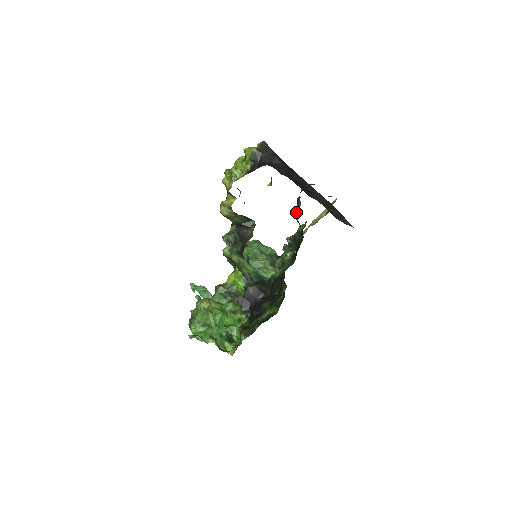
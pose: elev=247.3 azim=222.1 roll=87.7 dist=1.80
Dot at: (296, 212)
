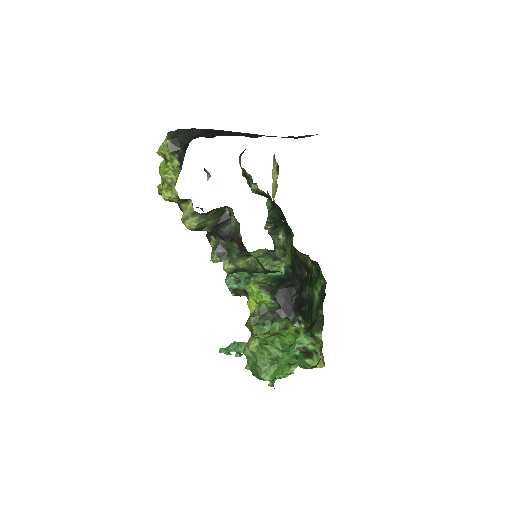
Dot at: (253, 185)
